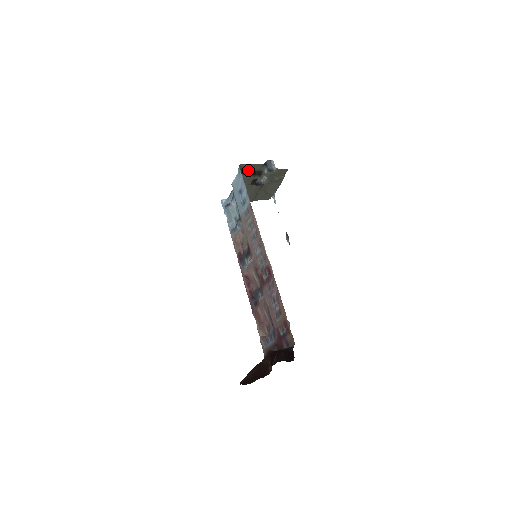
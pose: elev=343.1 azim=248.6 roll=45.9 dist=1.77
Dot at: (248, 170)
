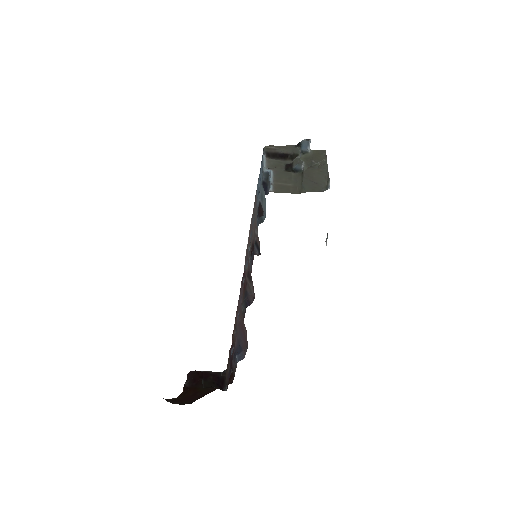
Dot at: (278, 153)
